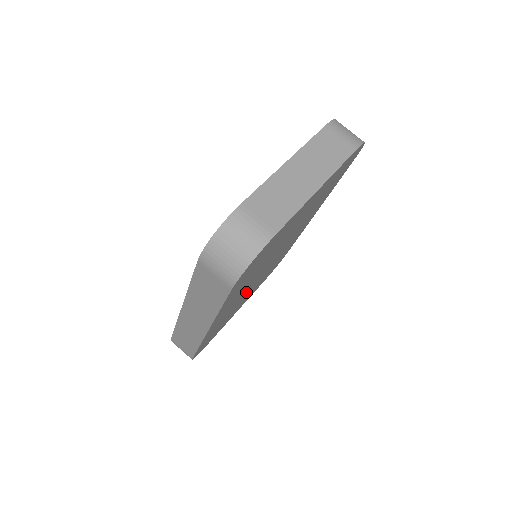
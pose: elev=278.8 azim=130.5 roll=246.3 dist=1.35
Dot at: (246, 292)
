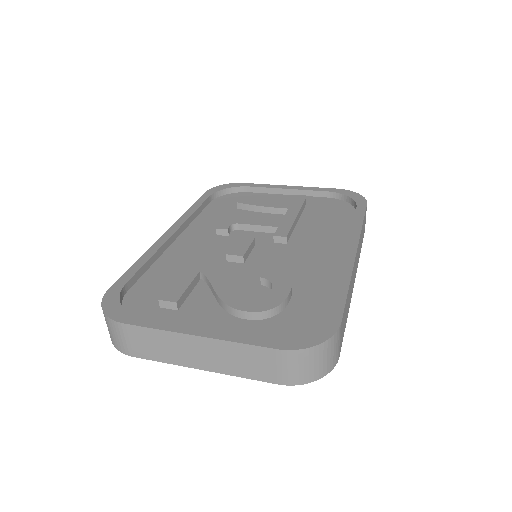
Dot at: occluded
